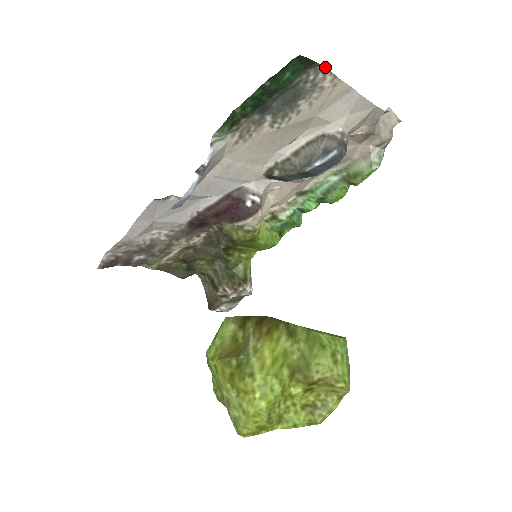
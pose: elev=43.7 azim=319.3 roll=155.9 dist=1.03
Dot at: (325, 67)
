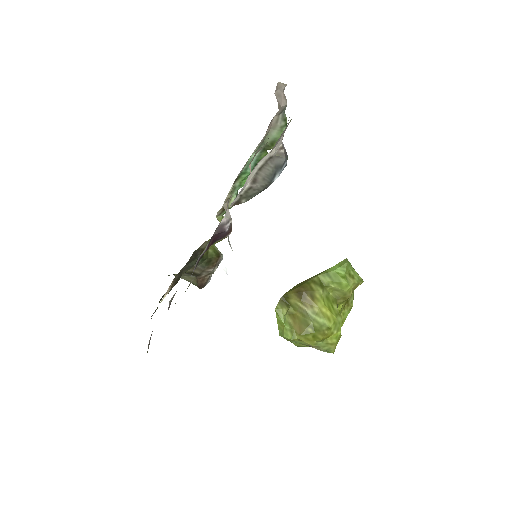
Dot at: occluded
